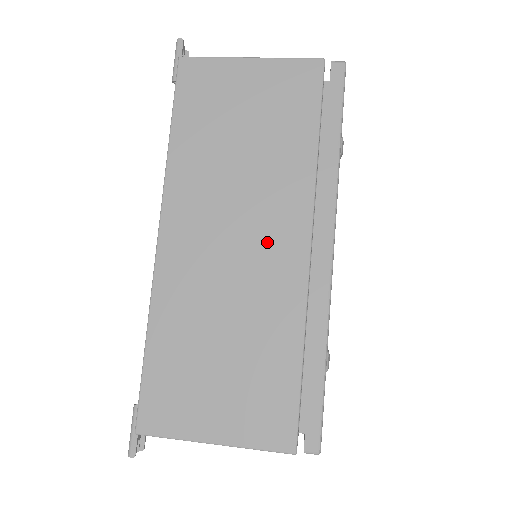
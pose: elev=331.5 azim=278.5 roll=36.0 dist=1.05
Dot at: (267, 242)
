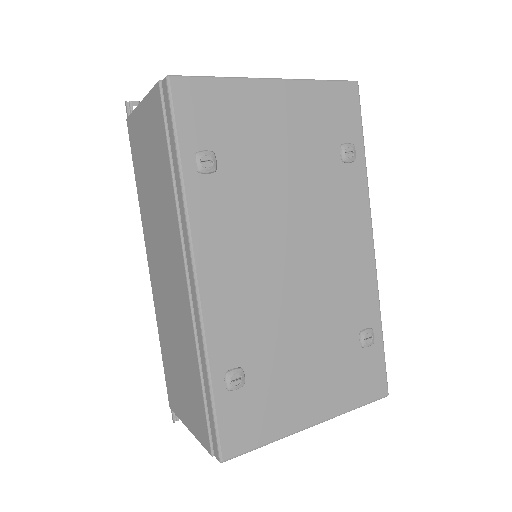
Dot at: (173, 274)
